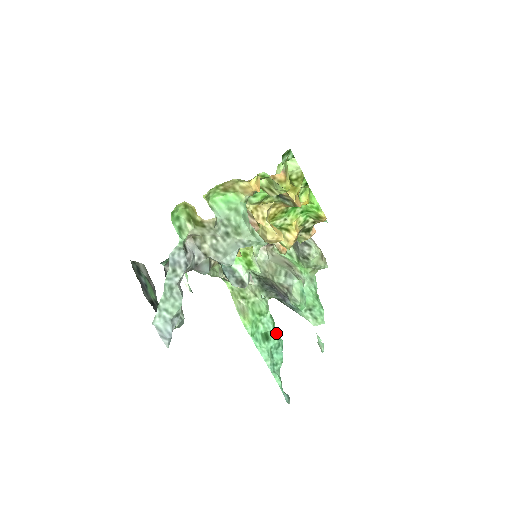
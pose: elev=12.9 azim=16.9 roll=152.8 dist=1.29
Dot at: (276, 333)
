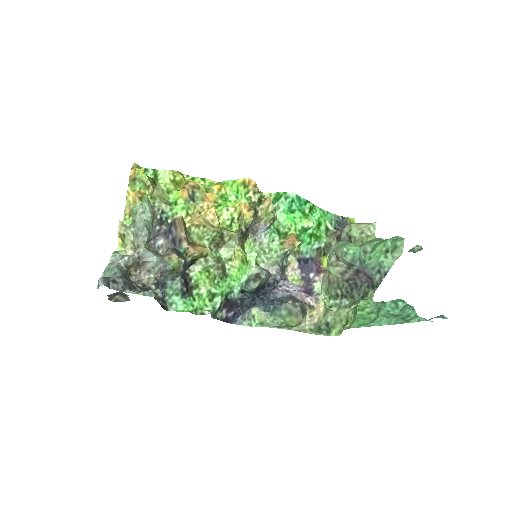
Dot at: occluded
